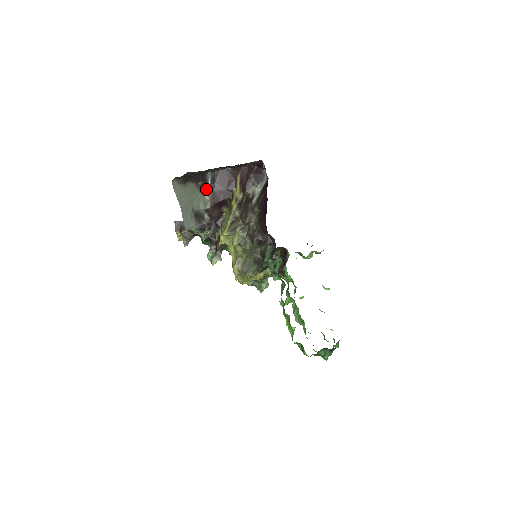
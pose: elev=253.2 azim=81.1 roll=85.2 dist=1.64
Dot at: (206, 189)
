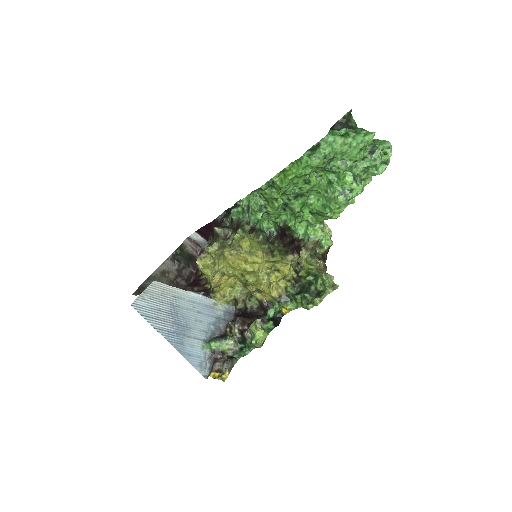
Dot at: occluded
